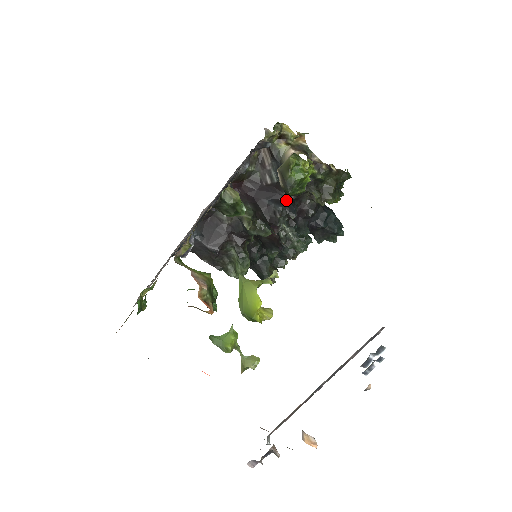
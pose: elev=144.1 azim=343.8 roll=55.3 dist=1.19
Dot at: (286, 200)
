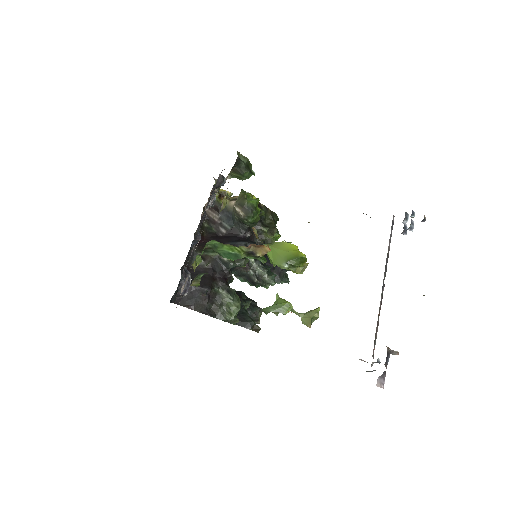
Dot at: (245, 238)
